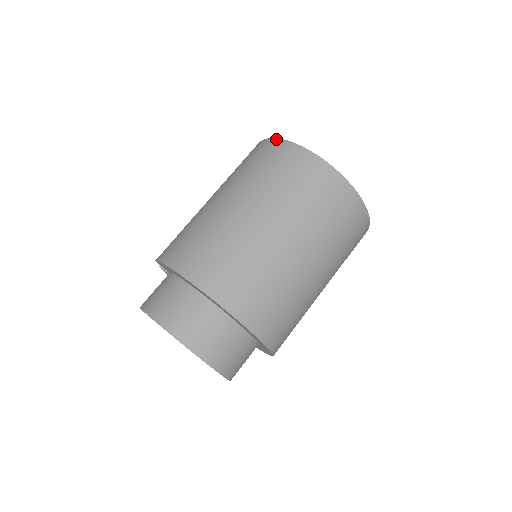
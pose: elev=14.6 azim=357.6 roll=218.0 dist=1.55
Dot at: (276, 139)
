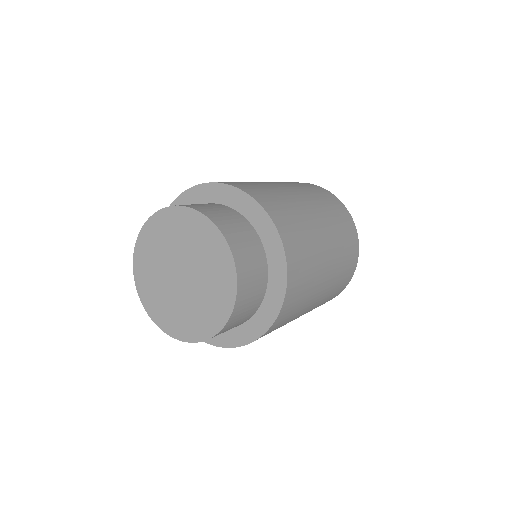
Dot at: occluded
